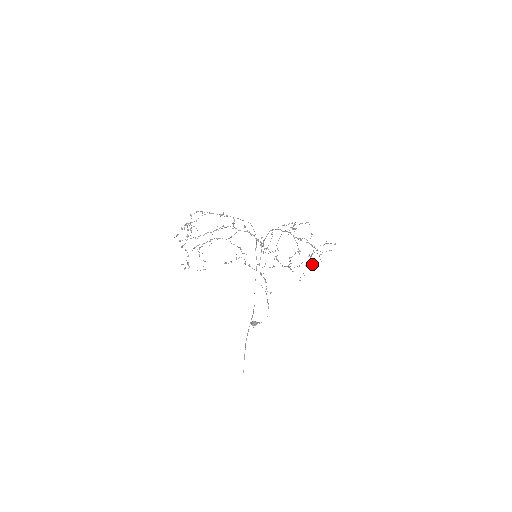
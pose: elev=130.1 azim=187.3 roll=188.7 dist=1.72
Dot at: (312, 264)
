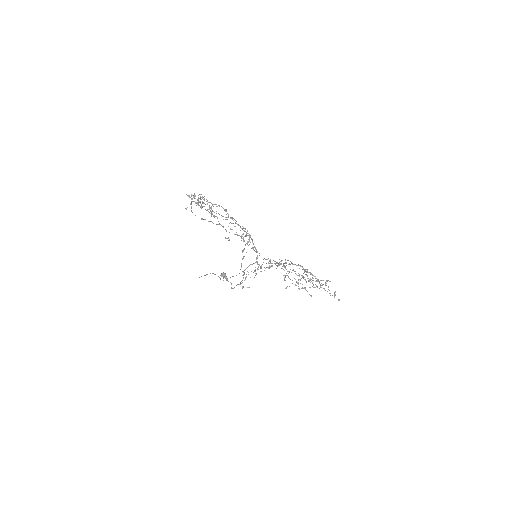
Dot at: occluded
